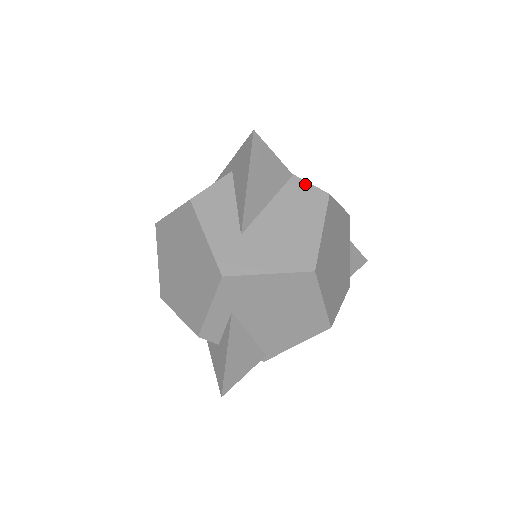
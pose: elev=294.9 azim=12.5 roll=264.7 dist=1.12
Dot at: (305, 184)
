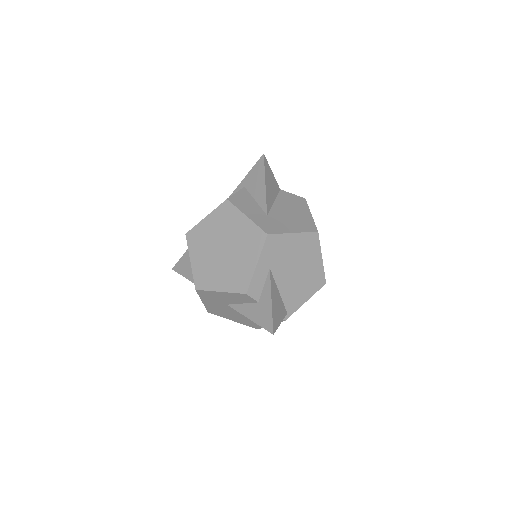
Dot at: (289, 194)
